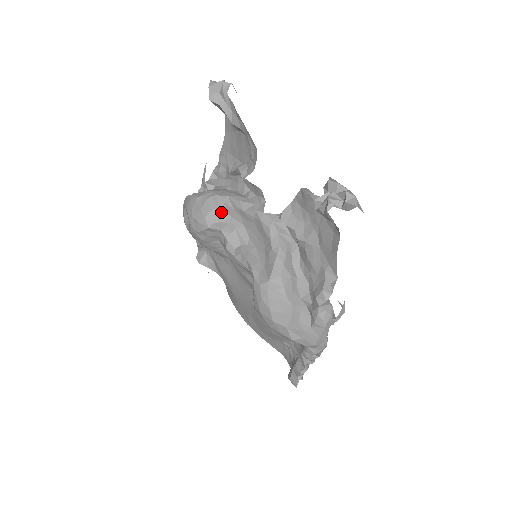
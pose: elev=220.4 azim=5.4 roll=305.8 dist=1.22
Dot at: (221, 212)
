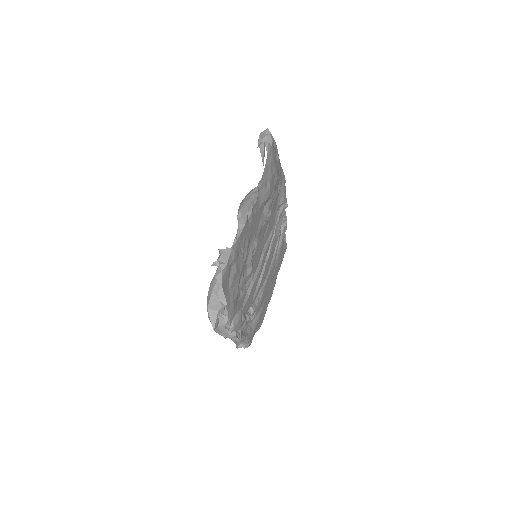
Dot at: occluded
